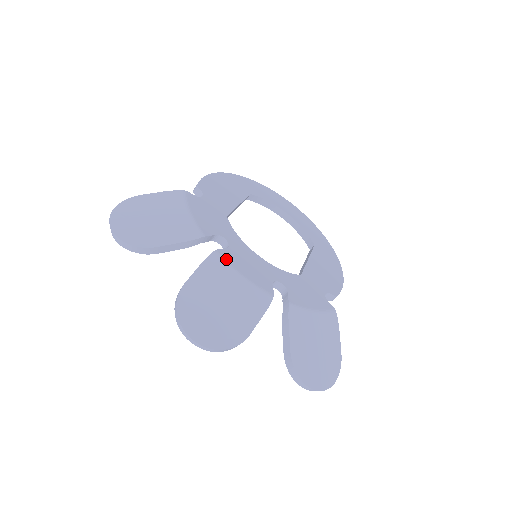
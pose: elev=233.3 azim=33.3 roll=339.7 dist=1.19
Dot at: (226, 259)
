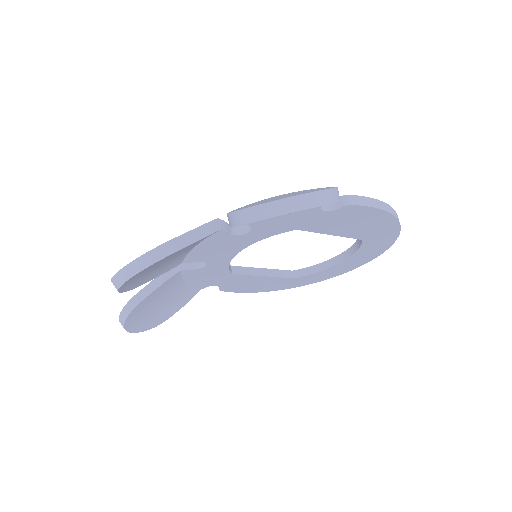
Dot at: occluded
